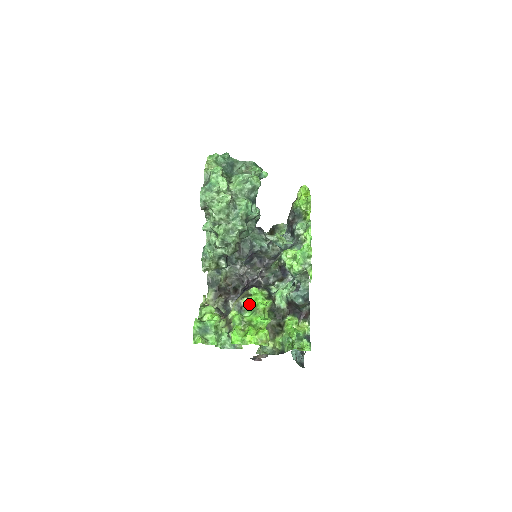
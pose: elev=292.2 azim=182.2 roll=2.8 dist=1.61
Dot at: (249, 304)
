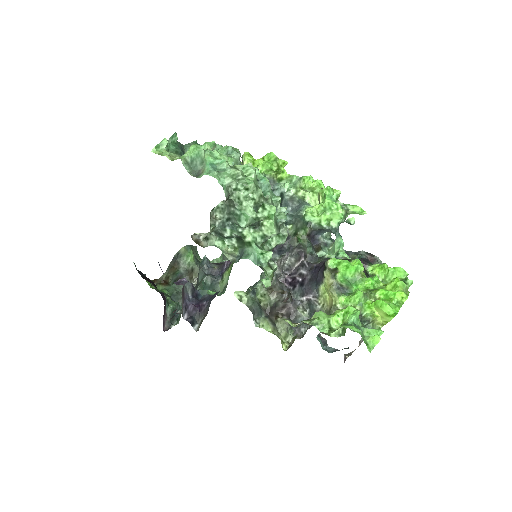
Dot at: (343, 279)
